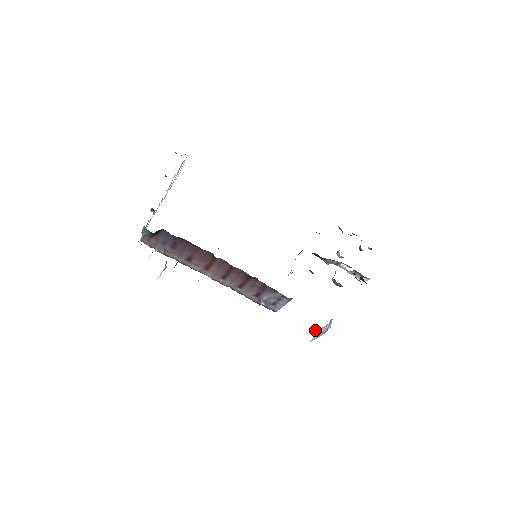
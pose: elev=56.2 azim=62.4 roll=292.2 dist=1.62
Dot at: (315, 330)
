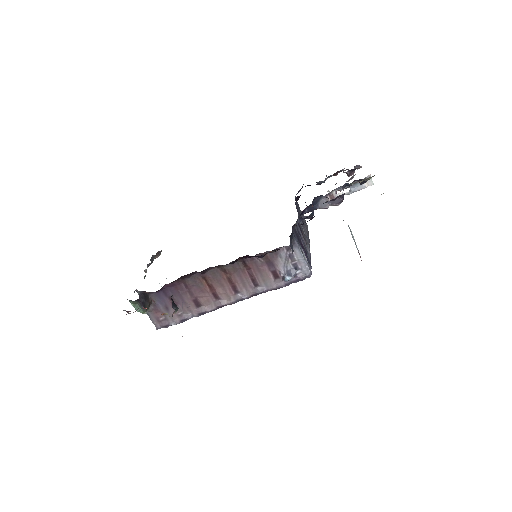
Dot at: occluded
